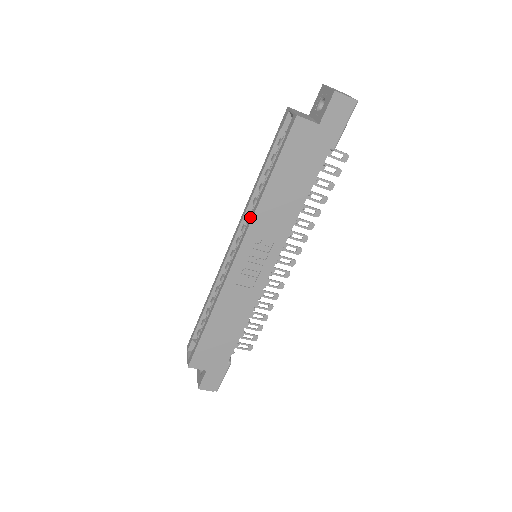
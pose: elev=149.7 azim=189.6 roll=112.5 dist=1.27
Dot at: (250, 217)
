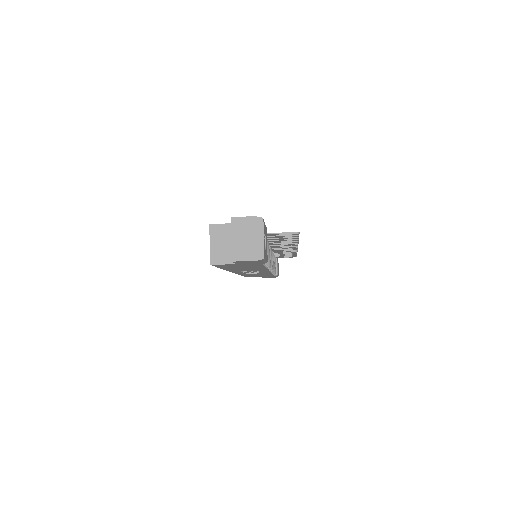
Dot at: occluded
